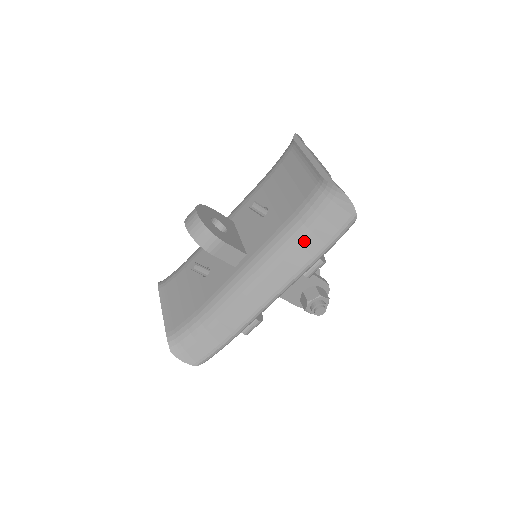
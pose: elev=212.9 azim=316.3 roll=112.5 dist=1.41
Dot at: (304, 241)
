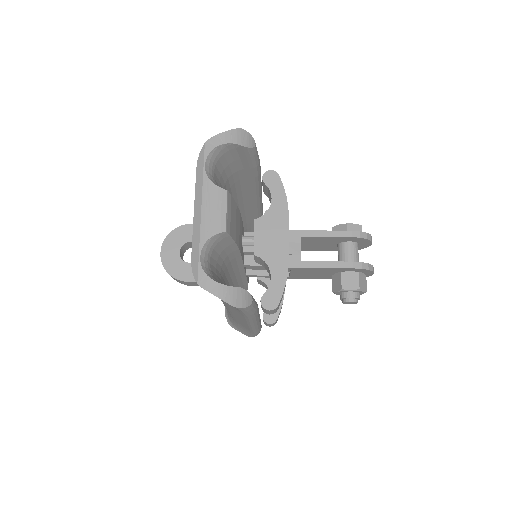
Dot at: (227, 304)
